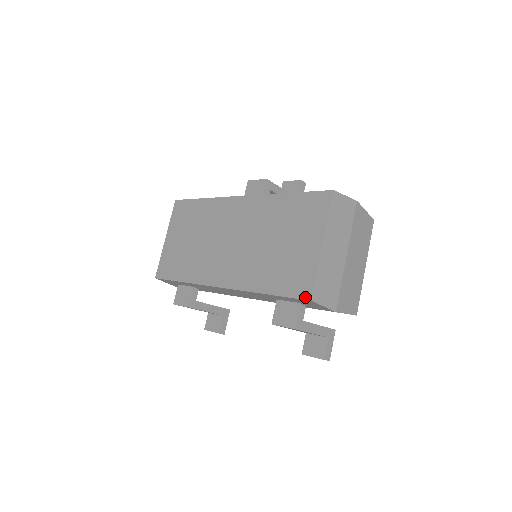
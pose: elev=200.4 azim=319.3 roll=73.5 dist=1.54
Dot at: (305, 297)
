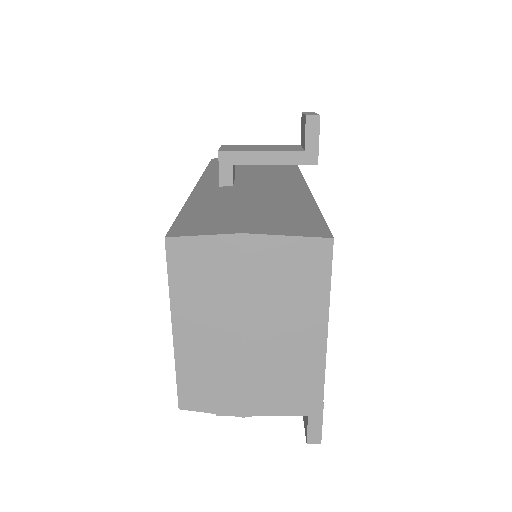
Dot at: occluded
